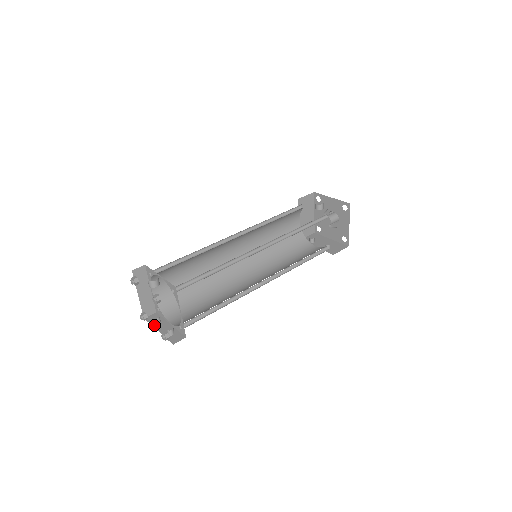
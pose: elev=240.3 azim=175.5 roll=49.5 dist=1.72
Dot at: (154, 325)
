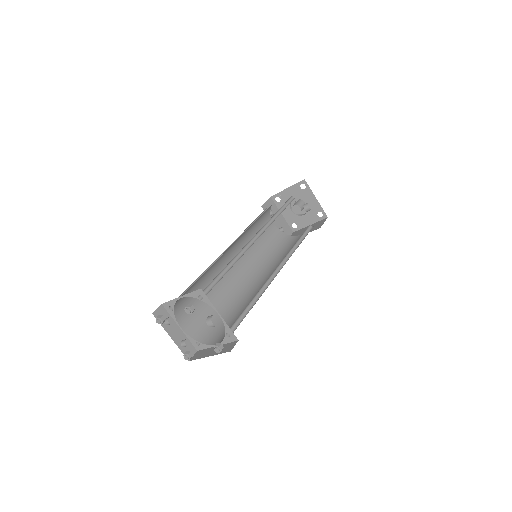
Dot at: (165, 328)
